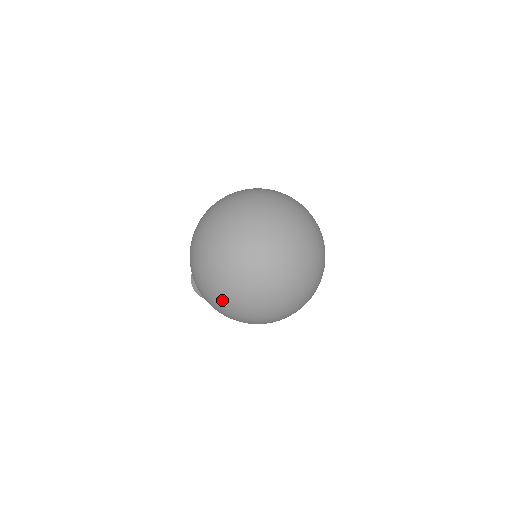
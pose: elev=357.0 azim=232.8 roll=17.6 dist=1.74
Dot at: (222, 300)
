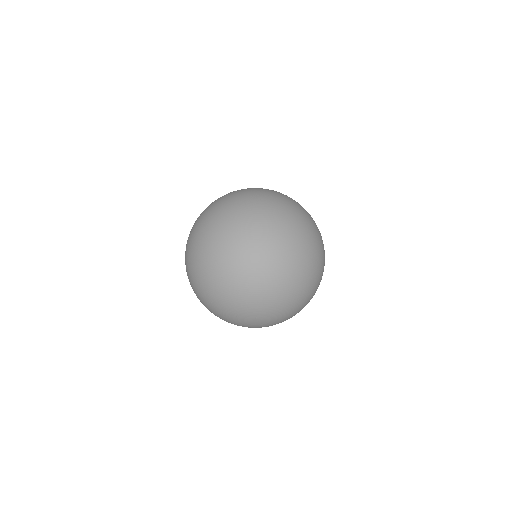
Dot at: occluded
